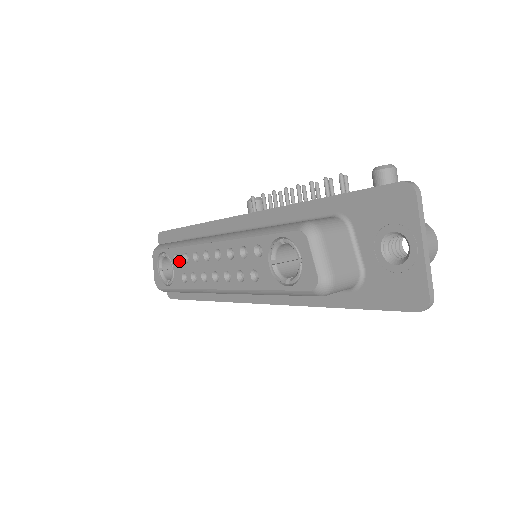
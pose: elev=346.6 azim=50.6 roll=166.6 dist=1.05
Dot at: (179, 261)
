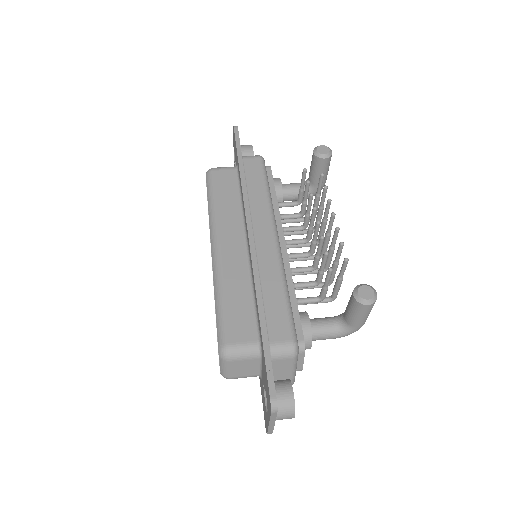
Dot at: occluded
